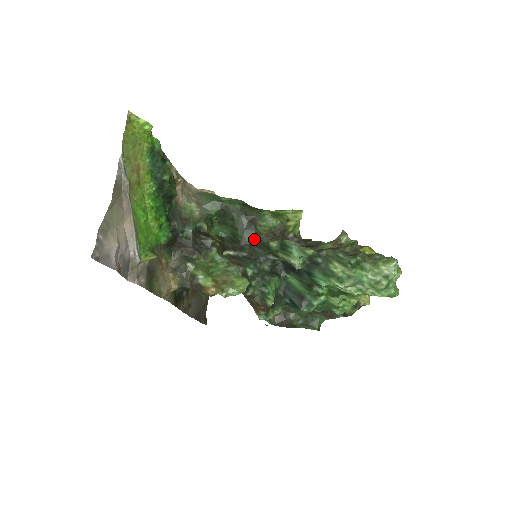
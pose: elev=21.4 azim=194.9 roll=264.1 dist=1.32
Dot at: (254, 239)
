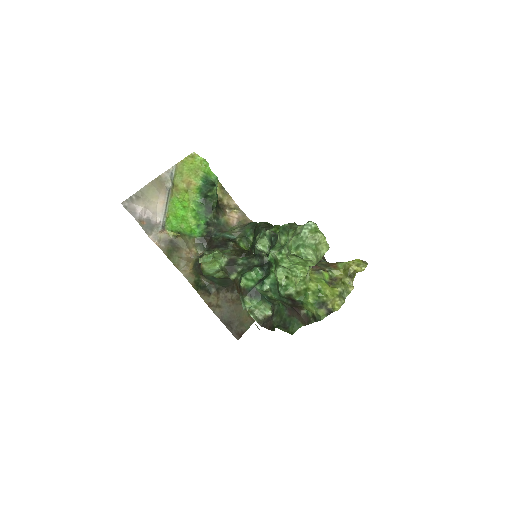
Dot at: occluded
